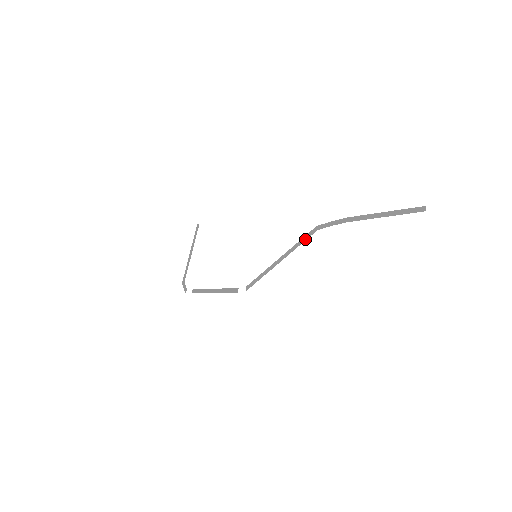
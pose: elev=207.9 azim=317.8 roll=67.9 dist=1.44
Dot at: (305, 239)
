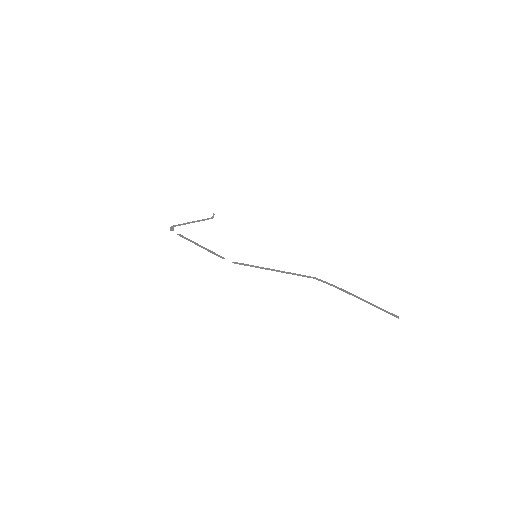
Dot at: (302, 275)
